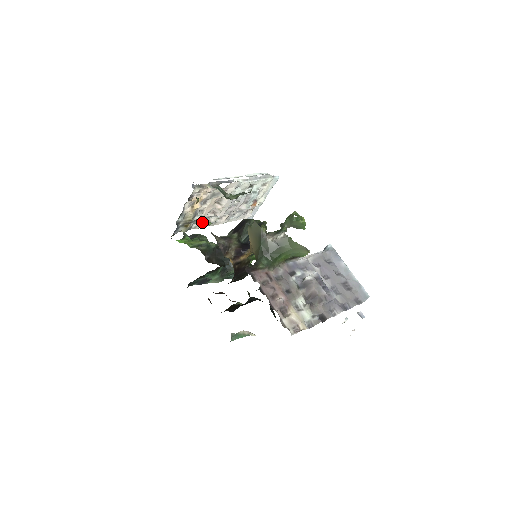
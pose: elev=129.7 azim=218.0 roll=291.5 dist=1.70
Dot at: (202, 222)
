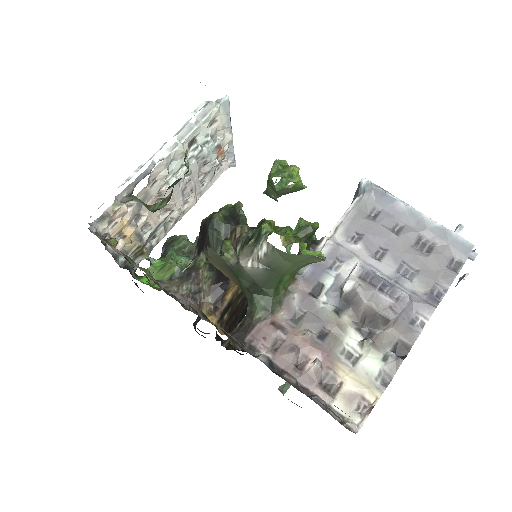
Dot at: (161, 230)
